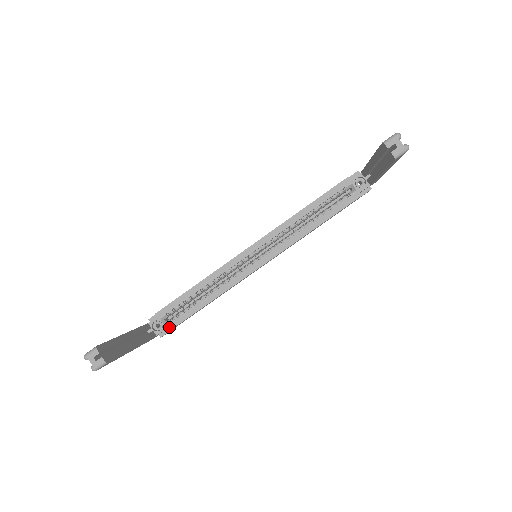
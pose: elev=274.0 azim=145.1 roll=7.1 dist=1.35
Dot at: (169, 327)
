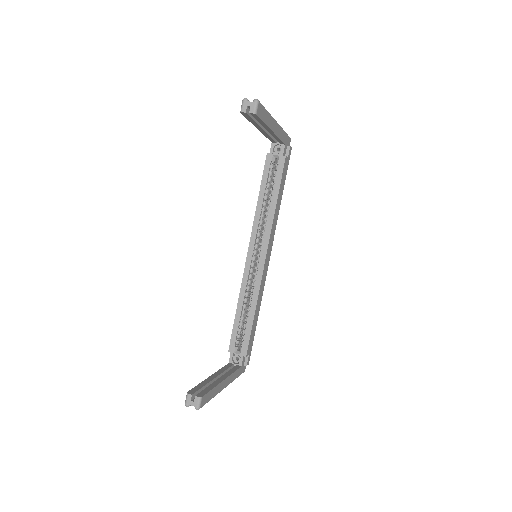
Dot at: (244, 353)
